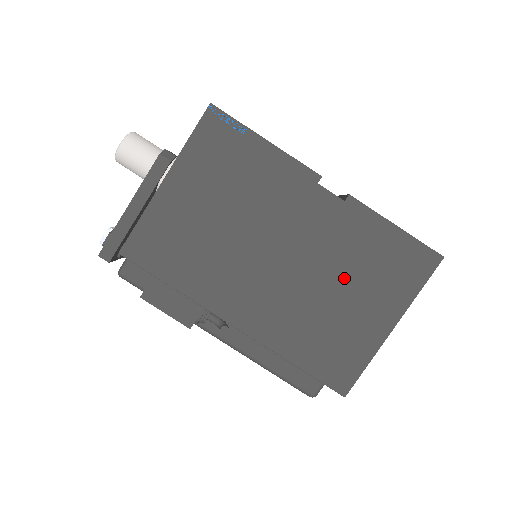
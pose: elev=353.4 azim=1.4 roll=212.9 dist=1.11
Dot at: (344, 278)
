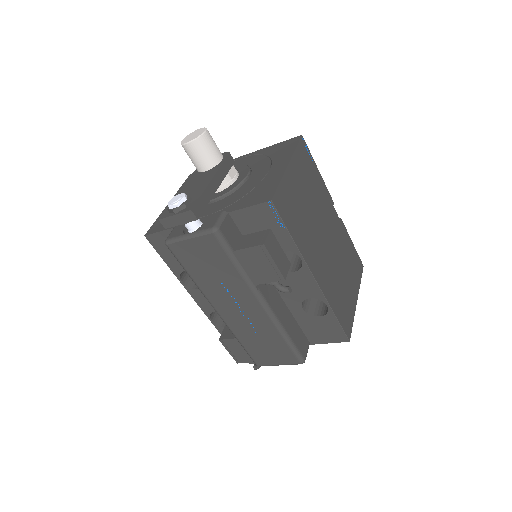
Dot at: (344, 264)
